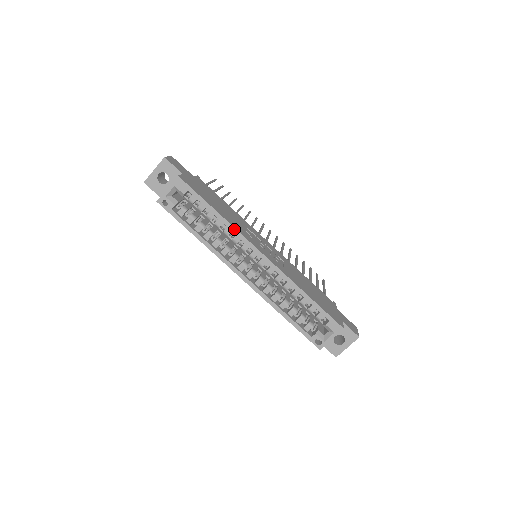
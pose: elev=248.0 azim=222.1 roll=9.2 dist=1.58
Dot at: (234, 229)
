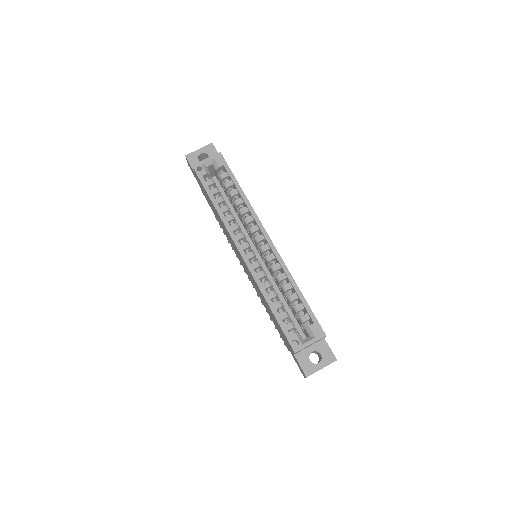
Dot at: (251, 208)
